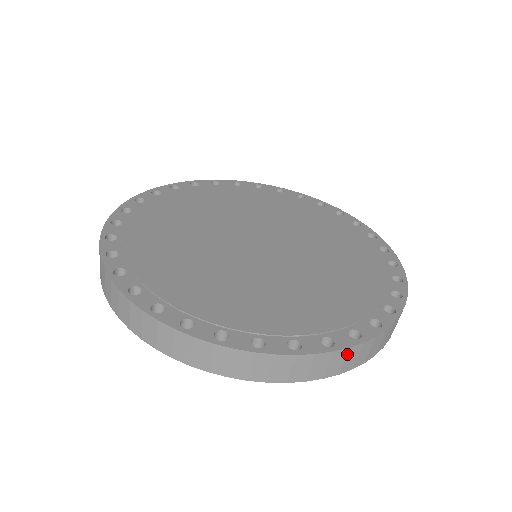
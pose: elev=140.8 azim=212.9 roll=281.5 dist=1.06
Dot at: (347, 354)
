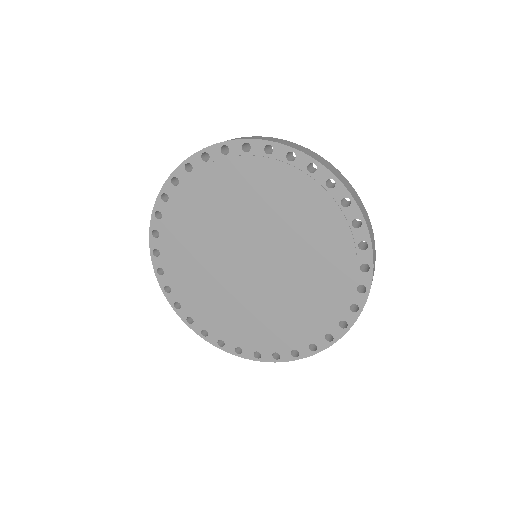
Dot at: (357, 318)
